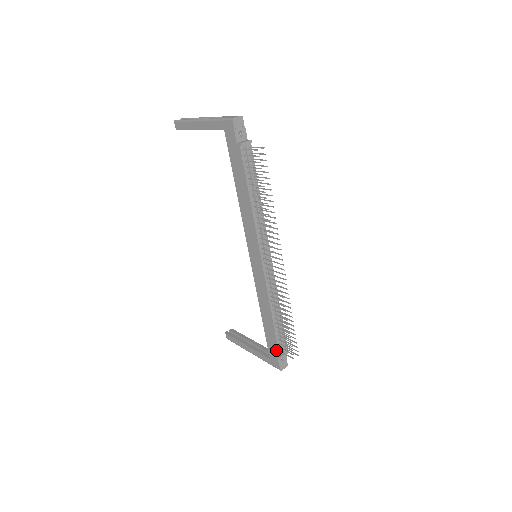
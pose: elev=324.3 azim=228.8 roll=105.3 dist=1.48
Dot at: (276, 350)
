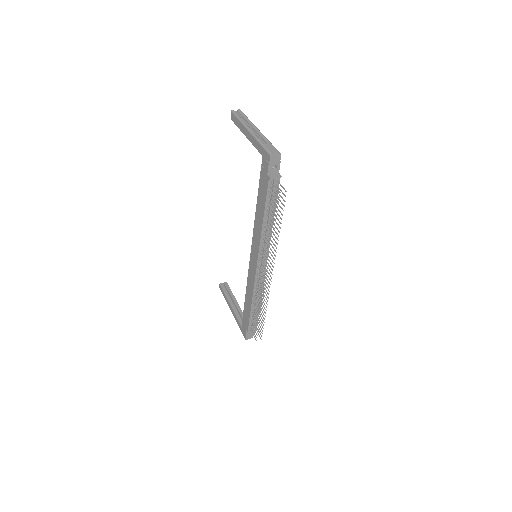
Dot at: (247, 326)
